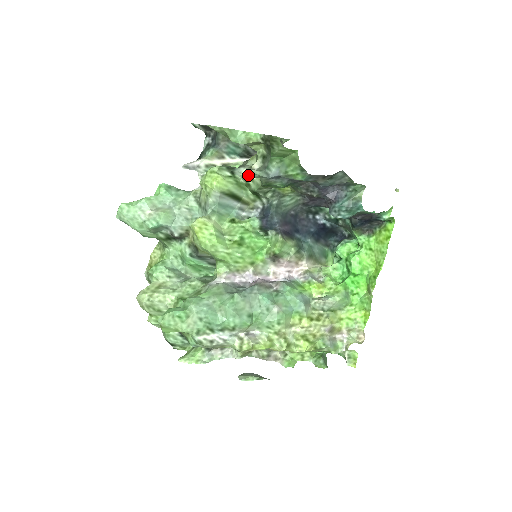
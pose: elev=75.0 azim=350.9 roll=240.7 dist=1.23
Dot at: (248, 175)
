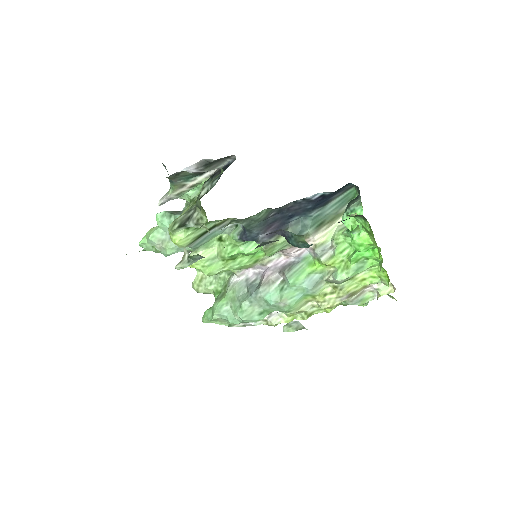
Dot at: (181, 268)
